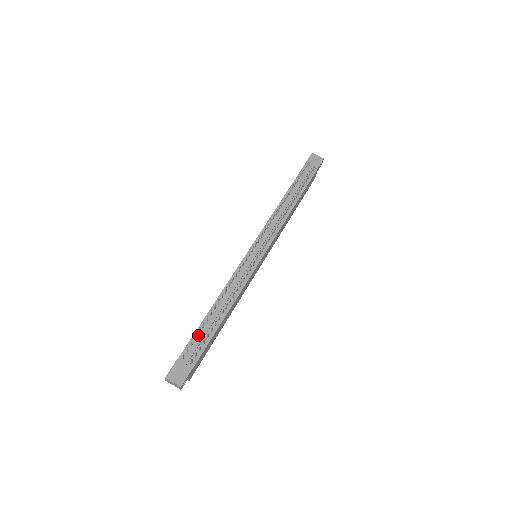
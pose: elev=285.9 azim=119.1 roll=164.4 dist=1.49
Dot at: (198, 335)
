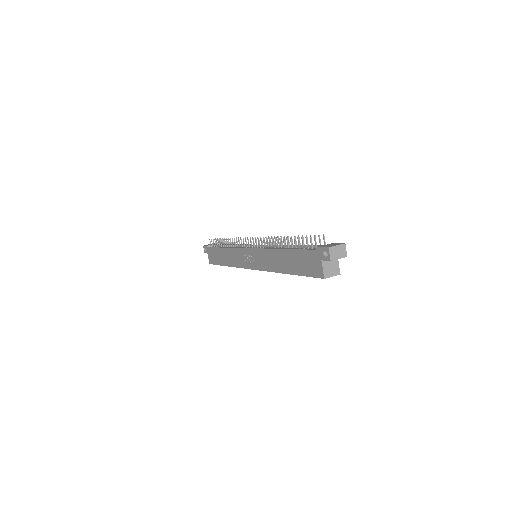
Dot at: (301, 248)
